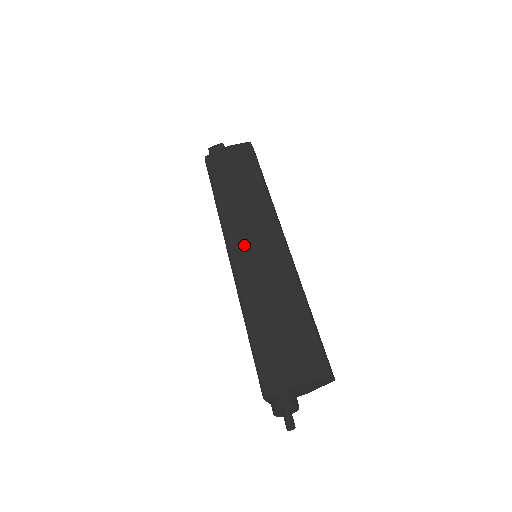
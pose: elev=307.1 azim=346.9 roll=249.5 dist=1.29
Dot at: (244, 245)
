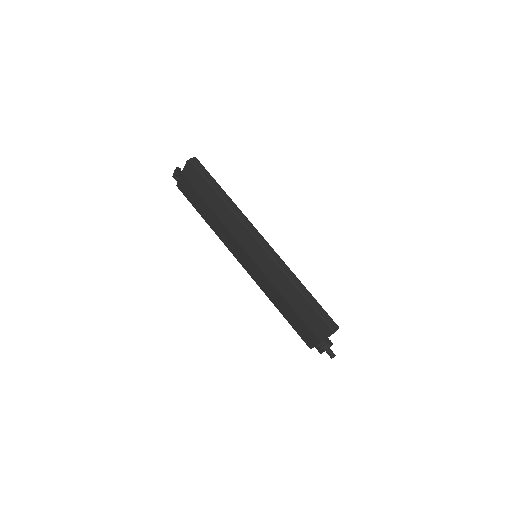
Dot at: (244, 258)
